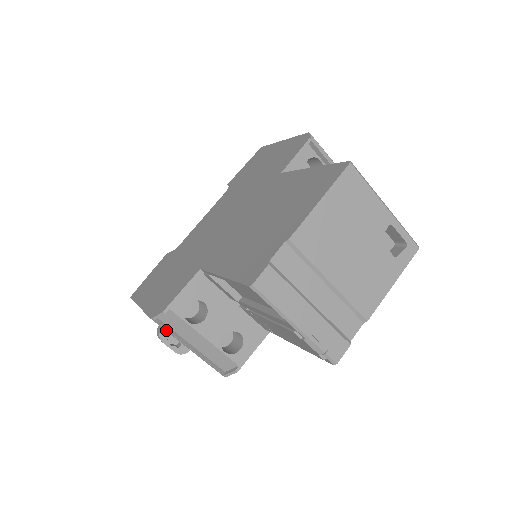
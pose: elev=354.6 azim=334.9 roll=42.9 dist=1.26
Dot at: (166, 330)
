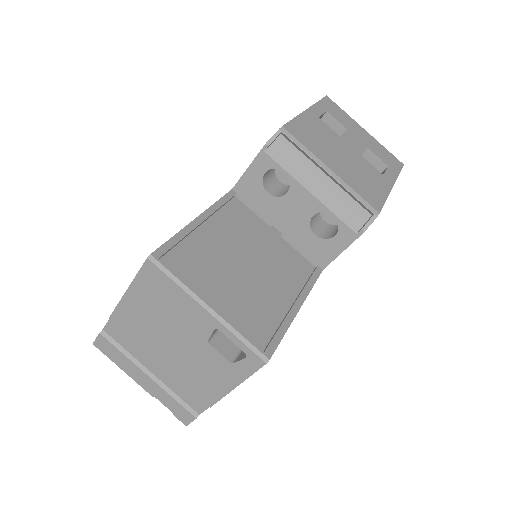
Dot at: occluded
